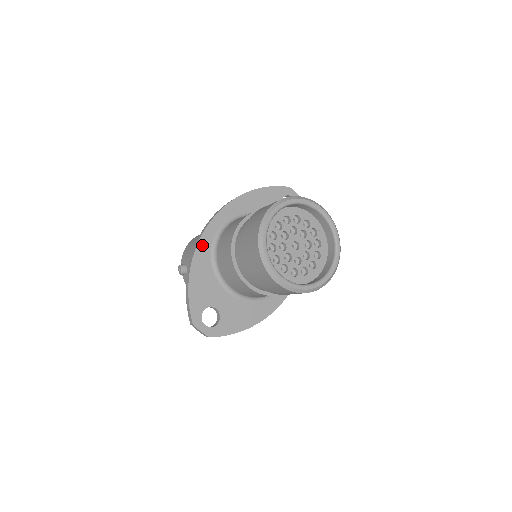
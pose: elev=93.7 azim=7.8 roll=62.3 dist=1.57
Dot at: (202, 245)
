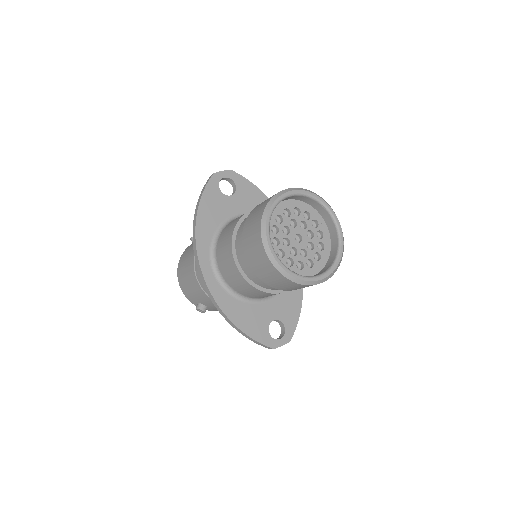
Dot at: (218, 297)
